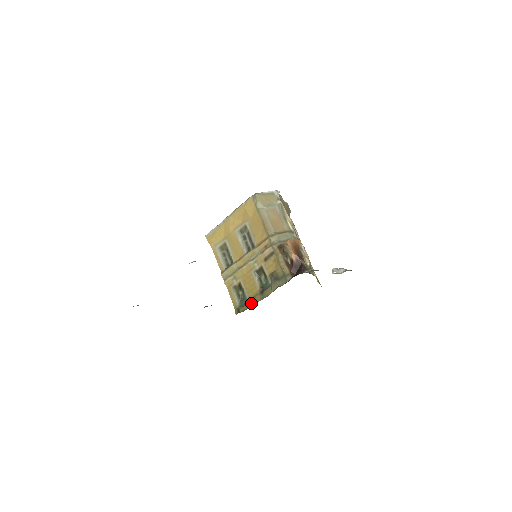
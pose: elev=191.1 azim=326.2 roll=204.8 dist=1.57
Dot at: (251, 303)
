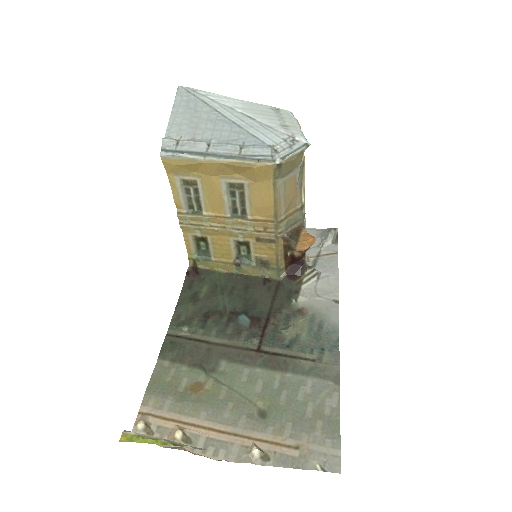
Dot at: (217, 266)
